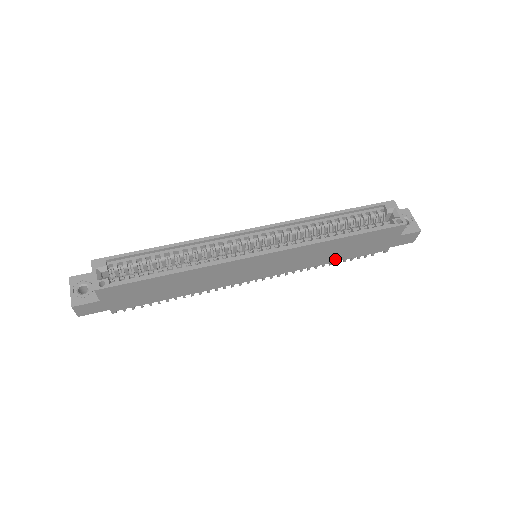
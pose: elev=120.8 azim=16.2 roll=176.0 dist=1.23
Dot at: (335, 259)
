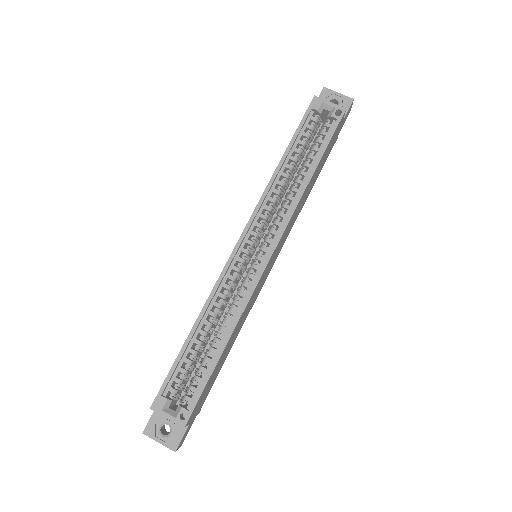
Dot at: (310, 190)
